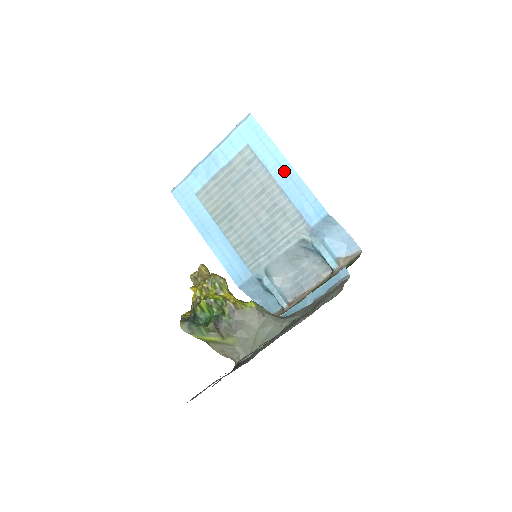
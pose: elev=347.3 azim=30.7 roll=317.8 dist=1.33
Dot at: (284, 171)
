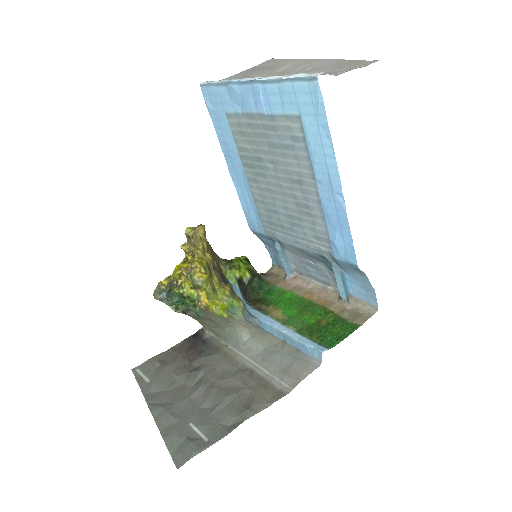
Dot at: (331, 187)
